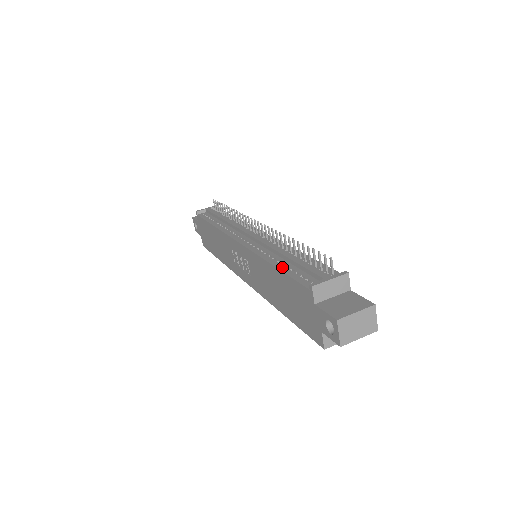
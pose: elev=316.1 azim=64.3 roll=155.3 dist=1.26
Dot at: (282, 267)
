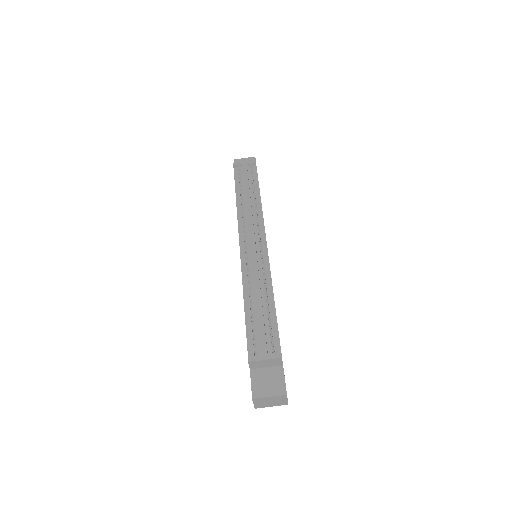
Dot at: (248, 313)
